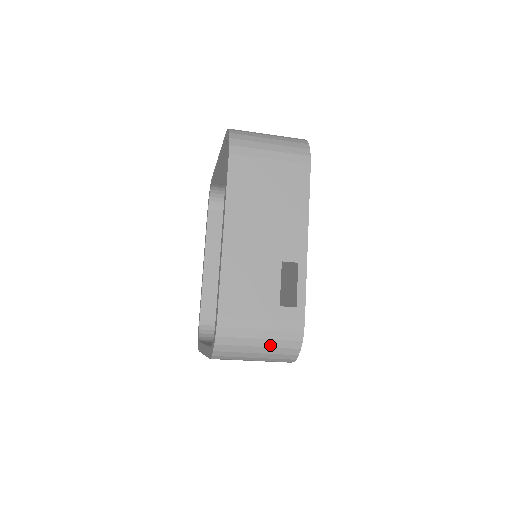
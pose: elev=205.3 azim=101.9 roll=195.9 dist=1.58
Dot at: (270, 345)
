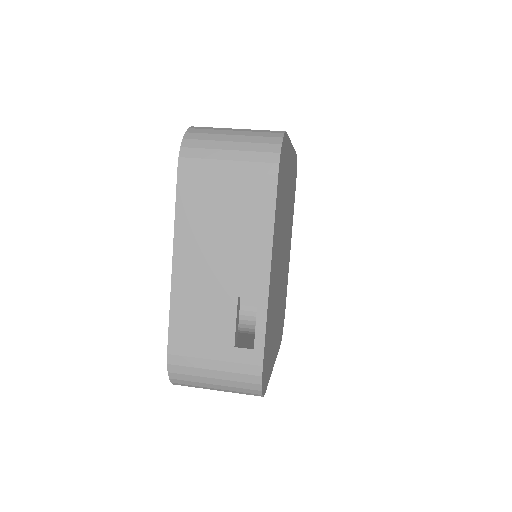
Dot at: (227, 384)
